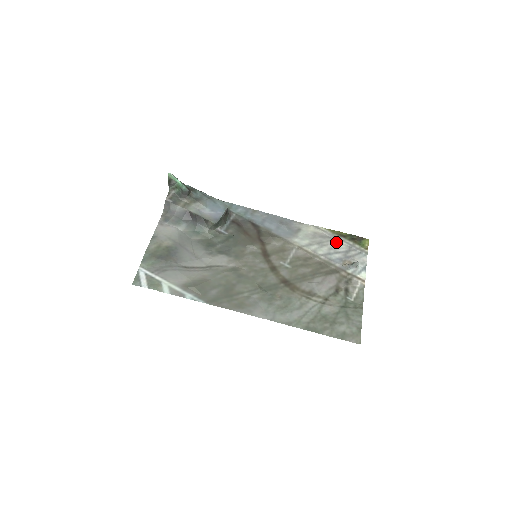
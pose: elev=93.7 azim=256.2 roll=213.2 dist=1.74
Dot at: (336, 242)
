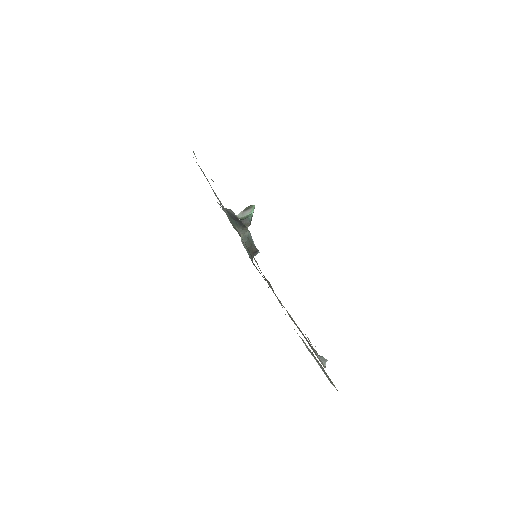
Dot at: occluded
